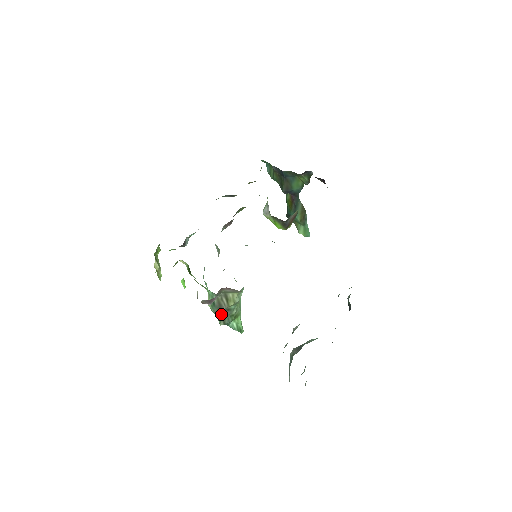
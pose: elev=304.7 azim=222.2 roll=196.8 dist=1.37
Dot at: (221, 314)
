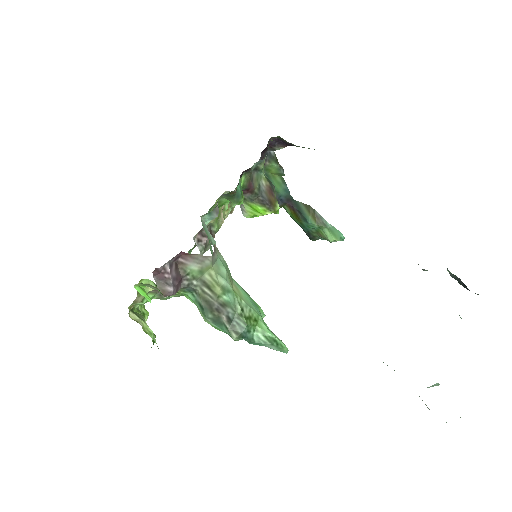
Dot at: (221, 319)
